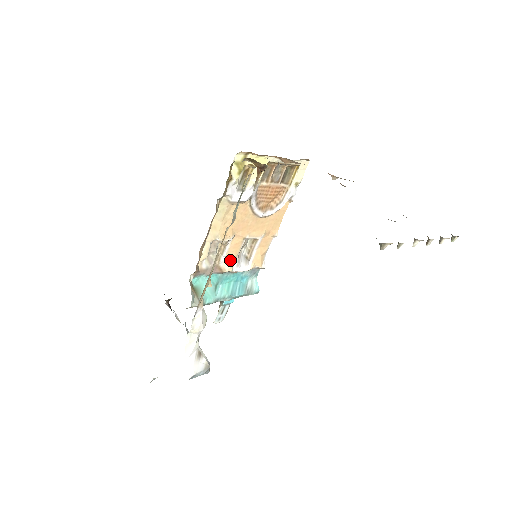
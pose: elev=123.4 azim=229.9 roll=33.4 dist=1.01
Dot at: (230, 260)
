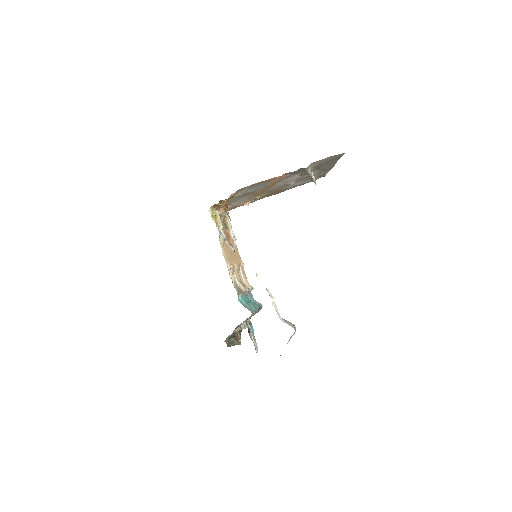
Dot at: (241, 284)
